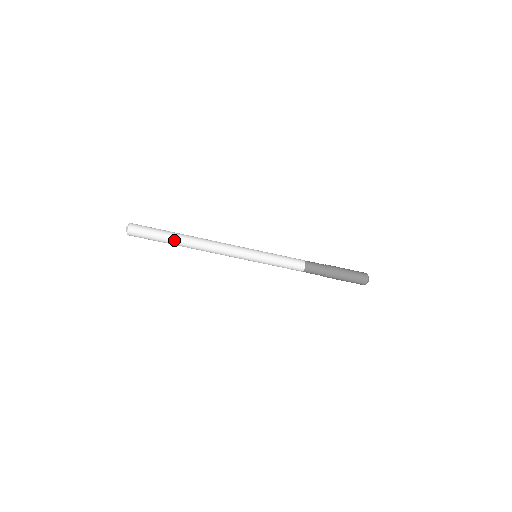
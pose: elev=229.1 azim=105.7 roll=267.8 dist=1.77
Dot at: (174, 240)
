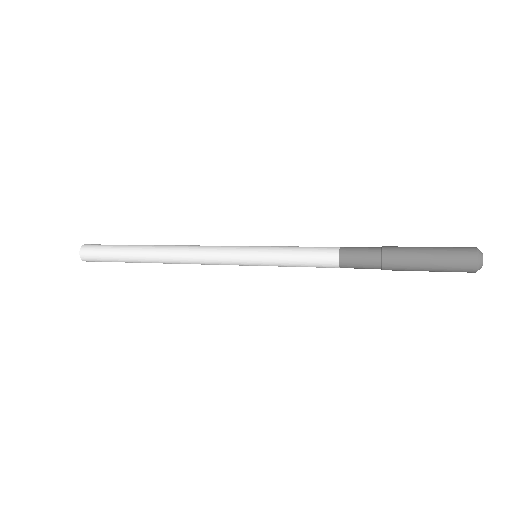
Dot at: (135, 260)
